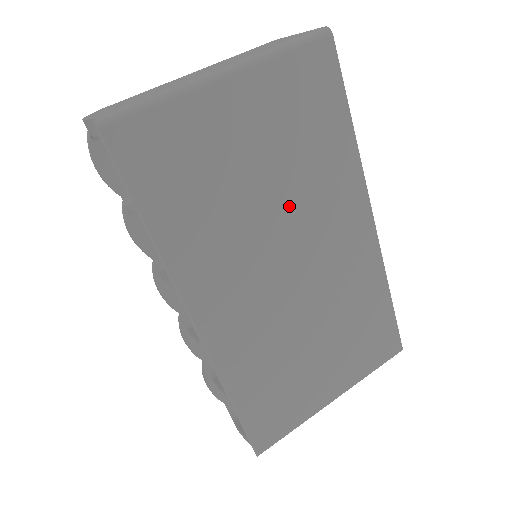
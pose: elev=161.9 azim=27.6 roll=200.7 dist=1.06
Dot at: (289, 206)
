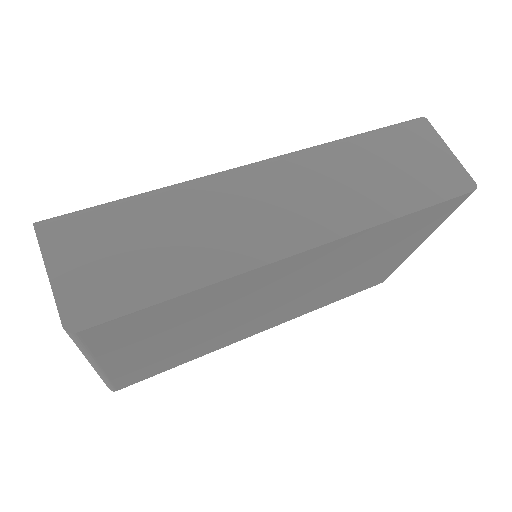
Dot at: (229, 313)
